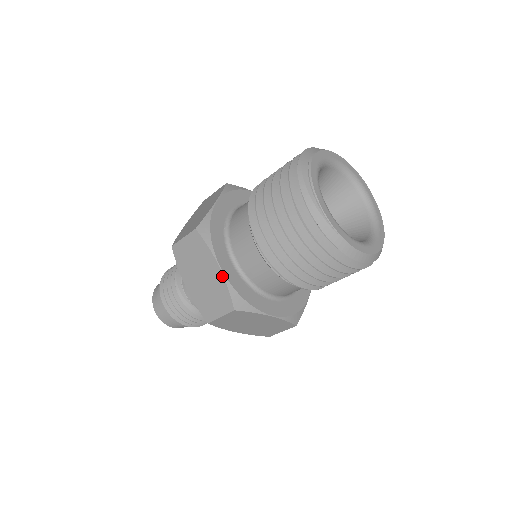
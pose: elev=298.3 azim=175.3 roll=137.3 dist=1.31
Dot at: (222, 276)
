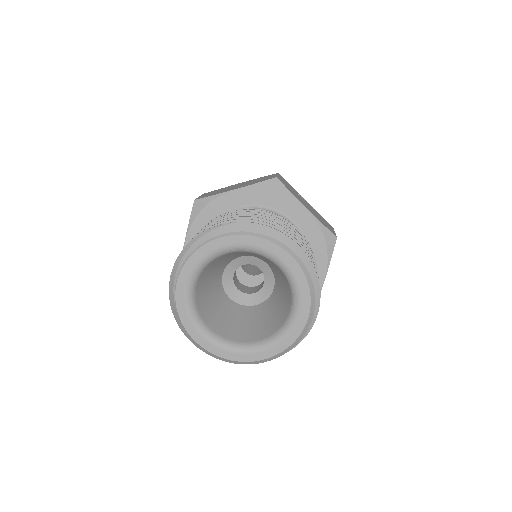
Dot at: occluded
